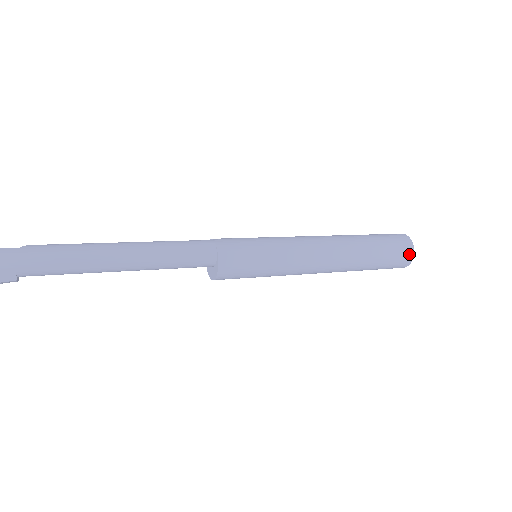
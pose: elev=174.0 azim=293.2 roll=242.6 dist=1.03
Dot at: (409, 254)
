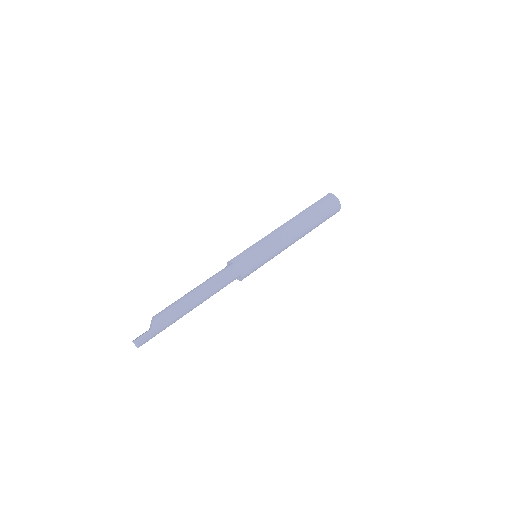
Dot at: (337, 211)
